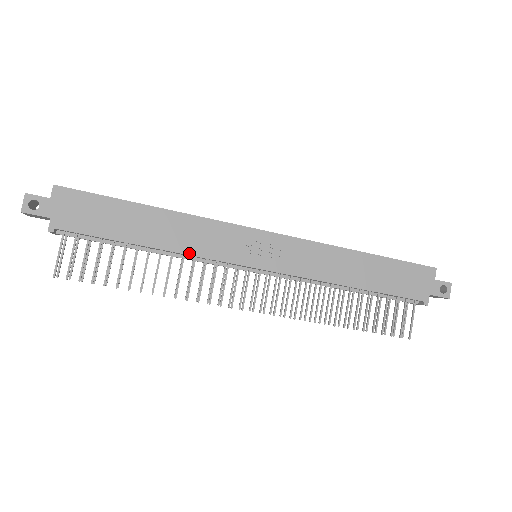
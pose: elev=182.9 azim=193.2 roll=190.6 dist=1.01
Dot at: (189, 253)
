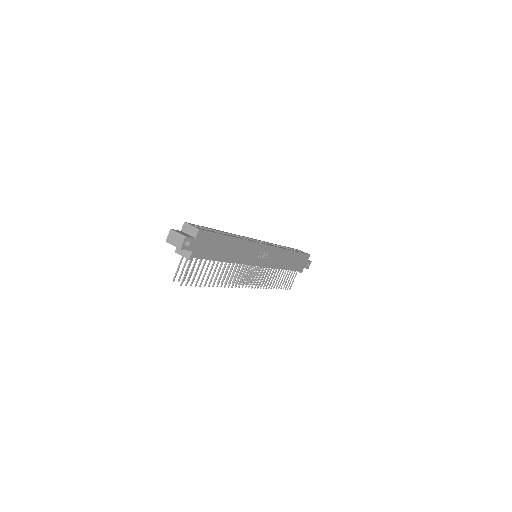
Dot at: (240, 262)
